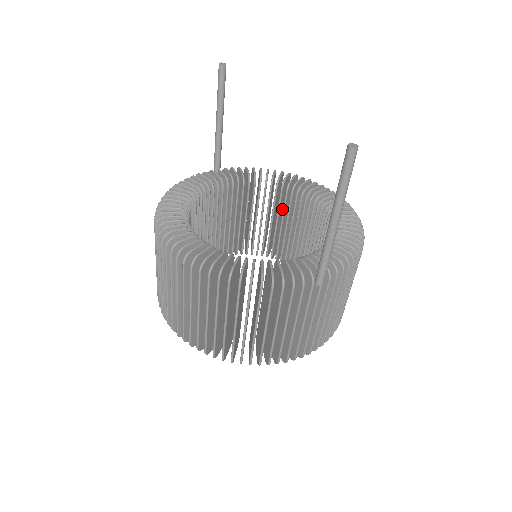
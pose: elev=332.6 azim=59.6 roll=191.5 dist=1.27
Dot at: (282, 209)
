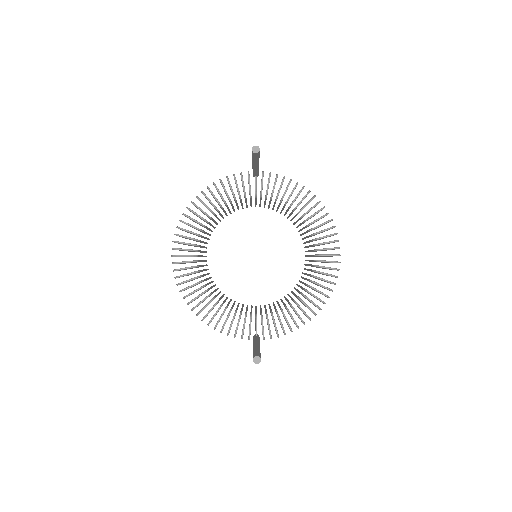
Dot at: occluded
